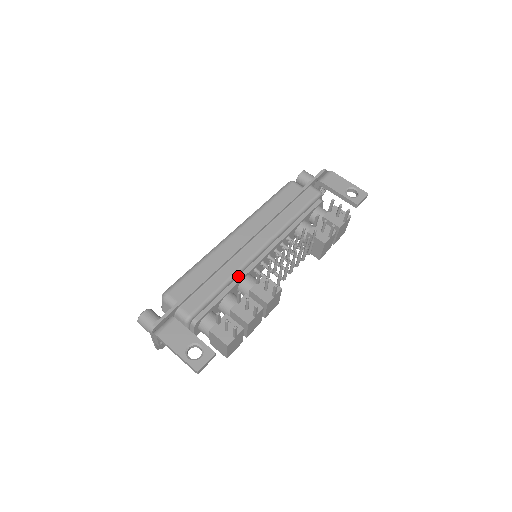
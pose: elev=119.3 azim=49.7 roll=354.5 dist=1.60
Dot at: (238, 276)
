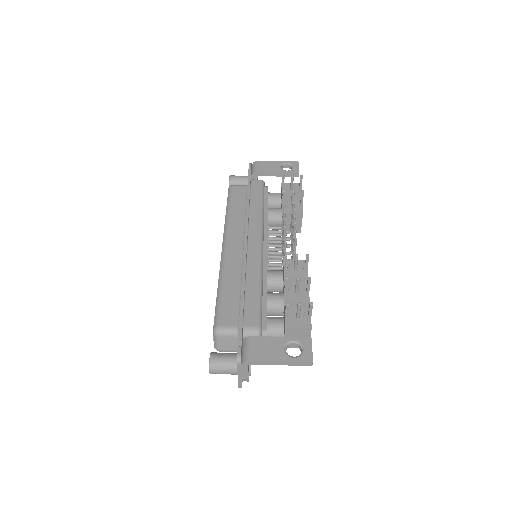
Dot at: occluded
